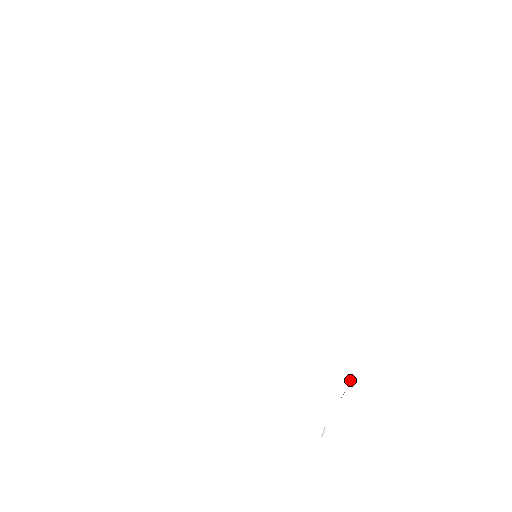
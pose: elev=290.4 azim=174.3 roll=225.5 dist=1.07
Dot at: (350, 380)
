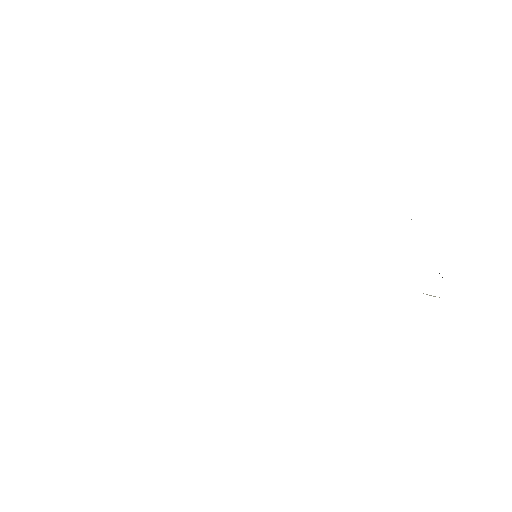
Dot at: occluded
